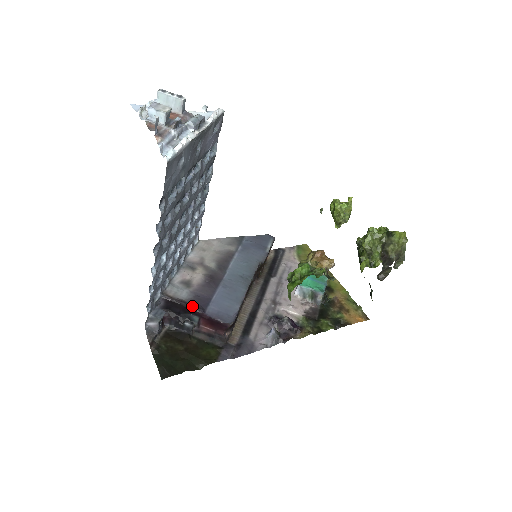
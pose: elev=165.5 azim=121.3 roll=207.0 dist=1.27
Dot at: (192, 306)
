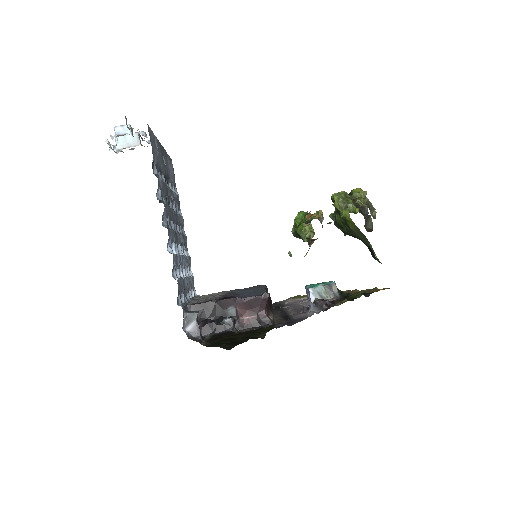
Dot at: (222, 298)
